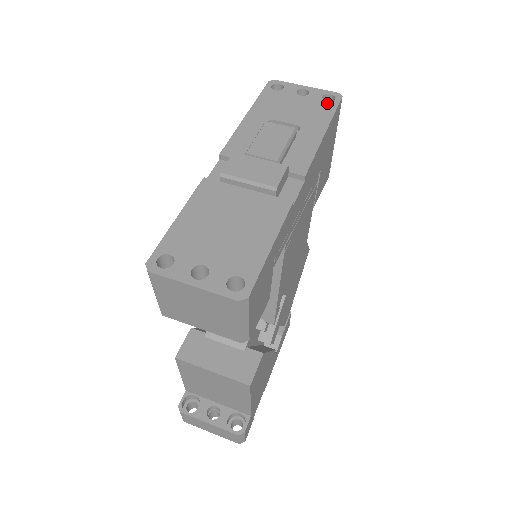
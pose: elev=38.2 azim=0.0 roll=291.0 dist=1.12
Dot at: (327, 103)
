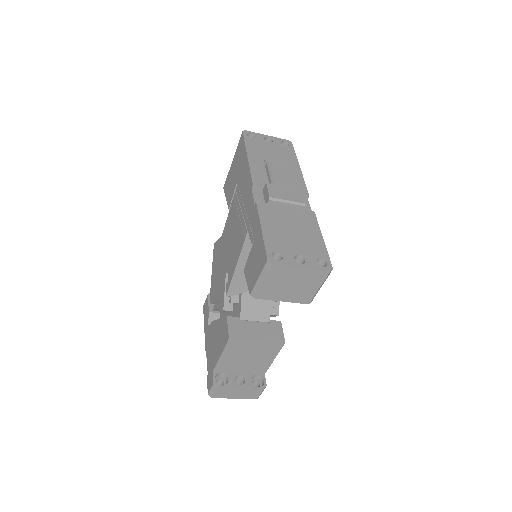
Dot at: (287, 147)
